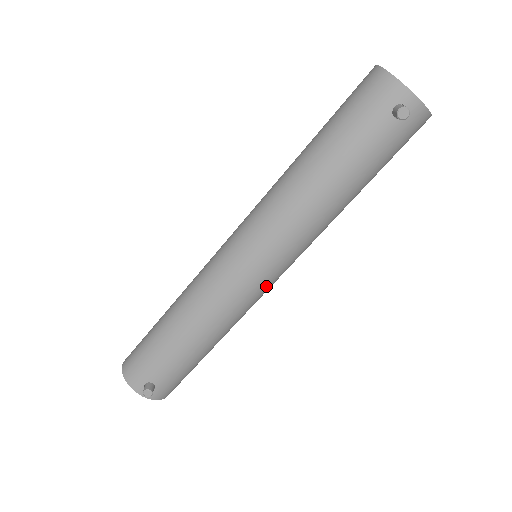
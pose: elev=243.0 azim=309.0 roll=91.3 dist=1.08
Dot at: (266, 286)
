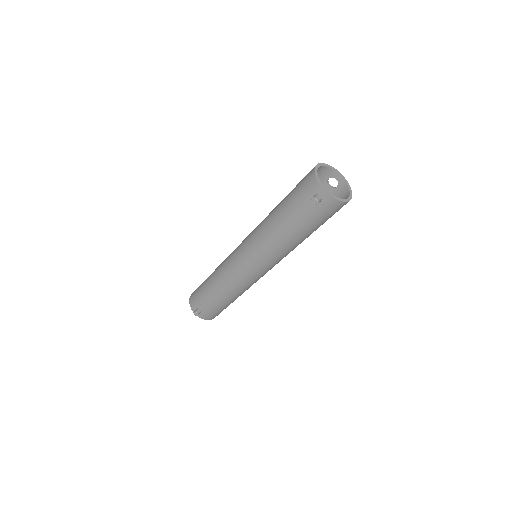
Dot at: (256, 275)
